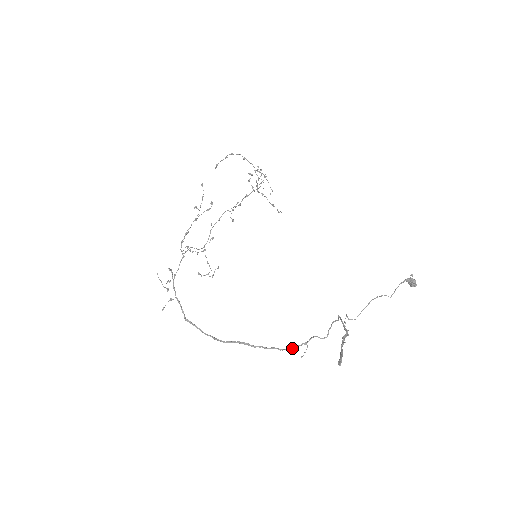
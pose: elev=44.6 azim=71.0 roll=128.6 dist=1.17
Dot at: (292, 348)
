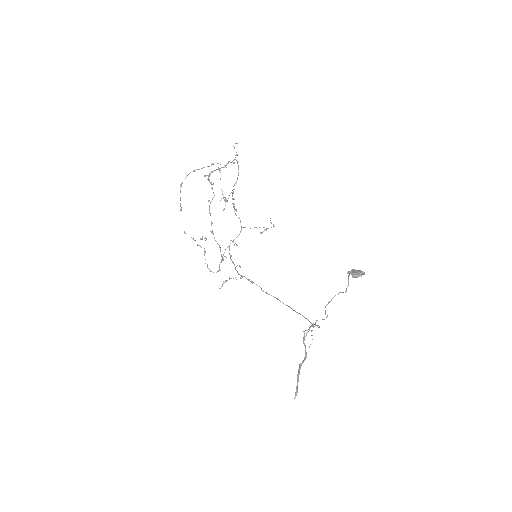
Dot at: (312, 326)
